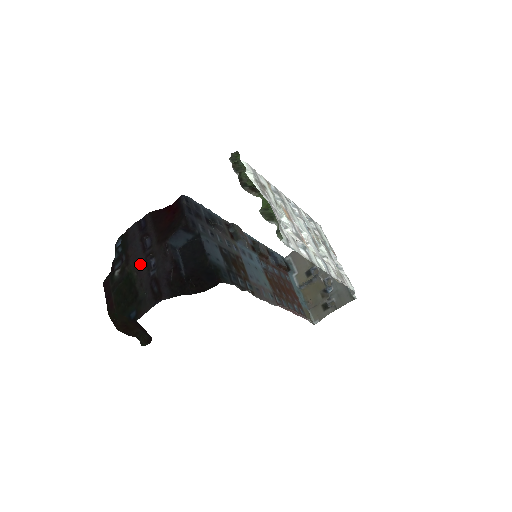
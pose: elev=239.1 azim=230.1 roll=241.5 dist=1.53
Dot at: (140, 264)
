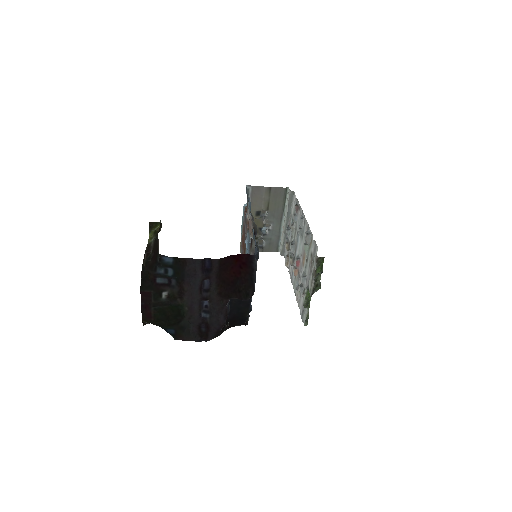
Dot at: (194, 303)
